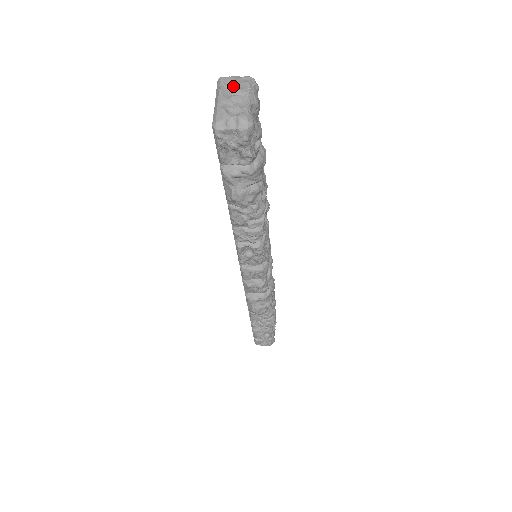
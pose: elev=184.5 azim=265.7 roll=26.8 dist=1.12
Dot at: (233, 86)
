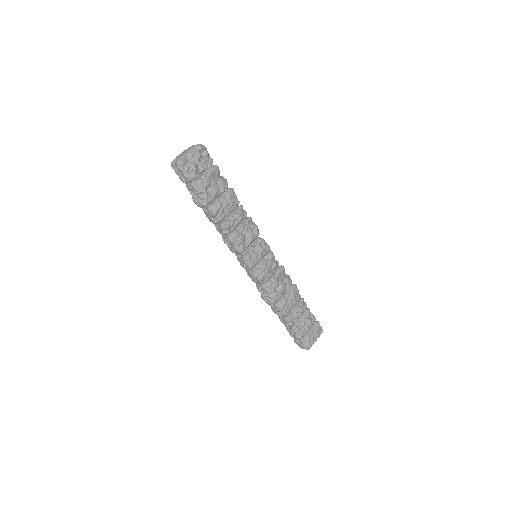
Dot at: (190, 148)
